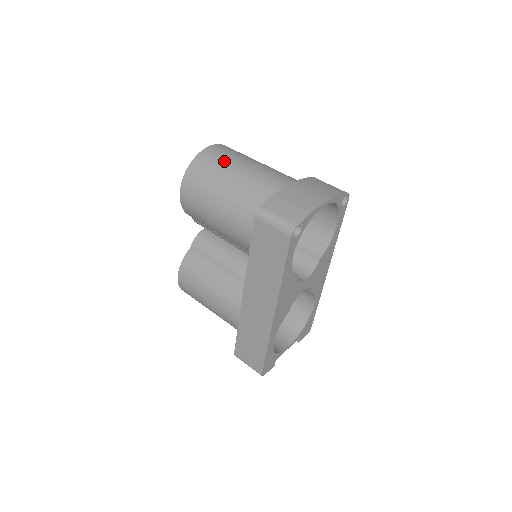
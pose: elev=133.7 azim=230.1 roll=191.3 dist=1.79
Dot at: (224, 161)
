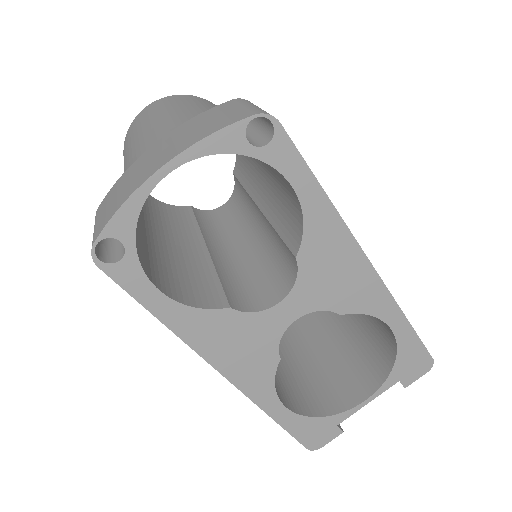
Dot at: (132, 132)
